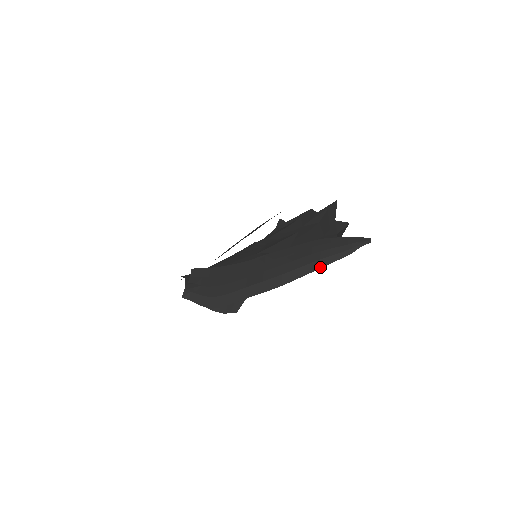
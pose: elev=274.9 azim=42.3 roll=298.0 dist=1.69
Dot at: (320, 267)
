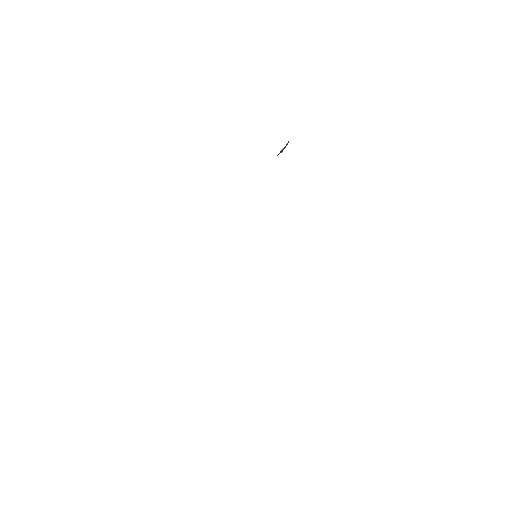
Dot at: occluded
